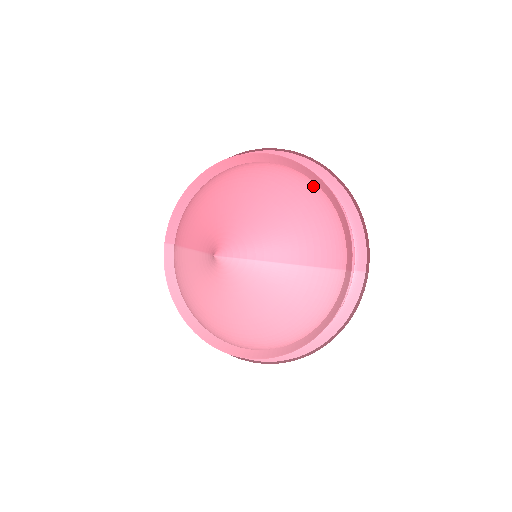
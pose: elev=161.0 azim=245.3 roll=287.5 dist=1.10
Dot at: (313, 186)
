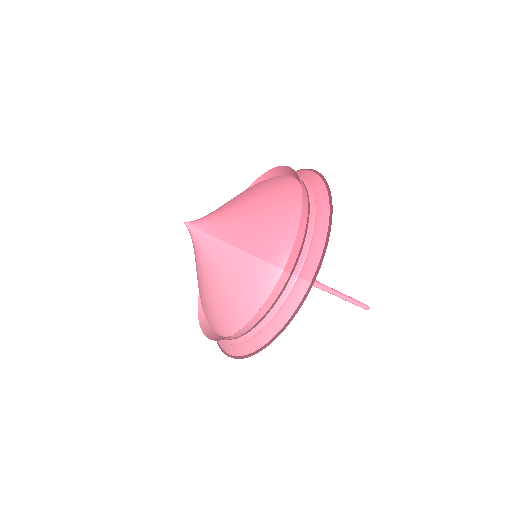
Dot at: (298, 193)
